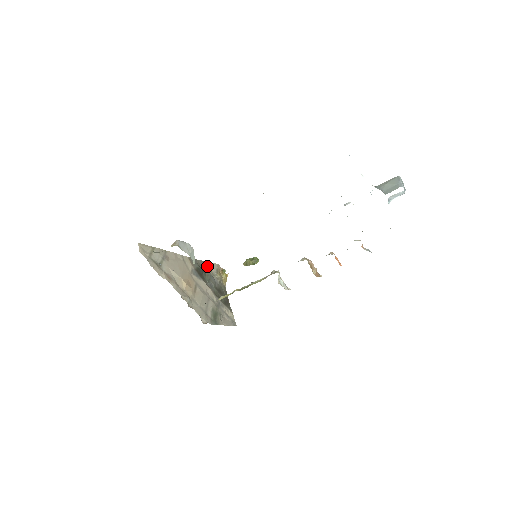
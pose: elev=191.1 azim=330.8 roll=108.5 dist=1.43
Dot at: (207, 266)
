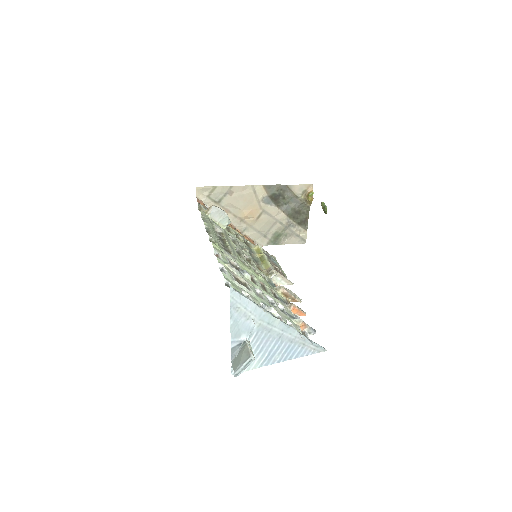
Dot at: (290, 189)
